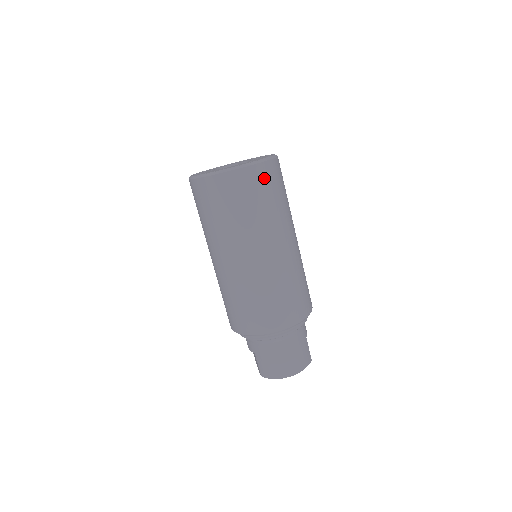
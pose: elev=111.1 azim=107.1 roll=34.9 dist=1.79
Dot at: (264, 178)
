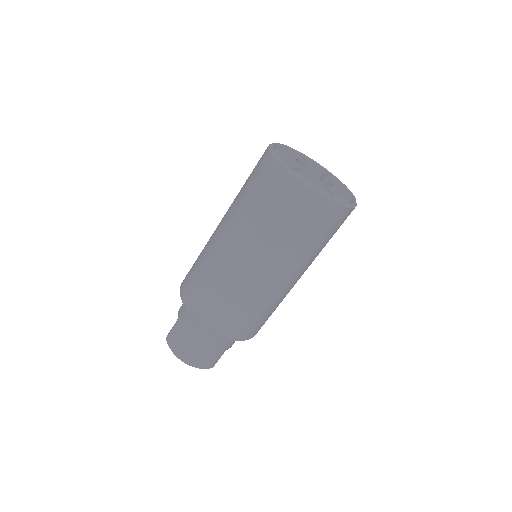
Dot at: (322, 215)
